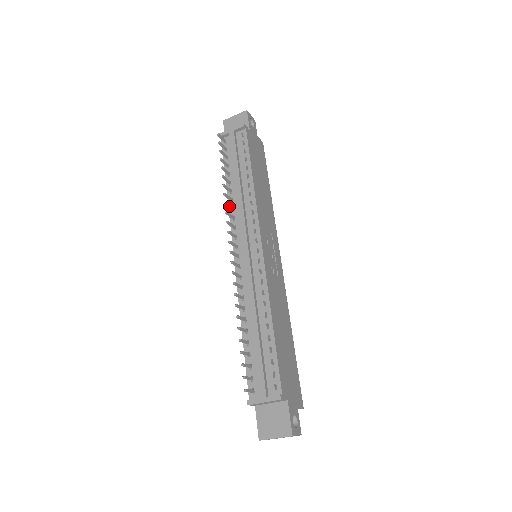
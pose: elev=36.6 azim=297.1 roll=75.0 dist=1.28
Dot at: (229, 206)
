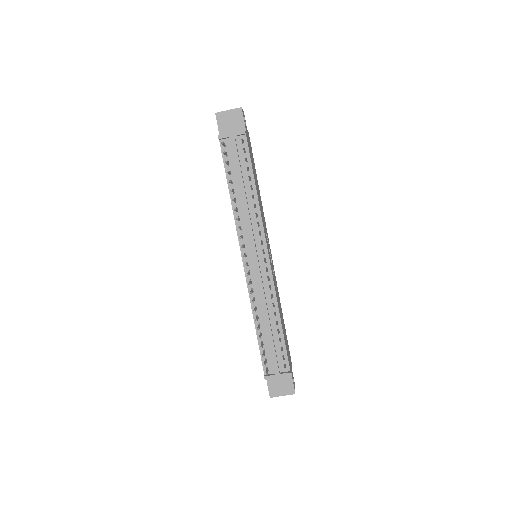
Dot at: (238, 219)
